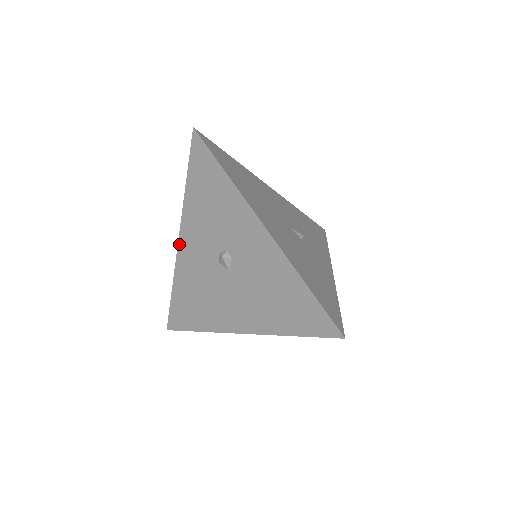
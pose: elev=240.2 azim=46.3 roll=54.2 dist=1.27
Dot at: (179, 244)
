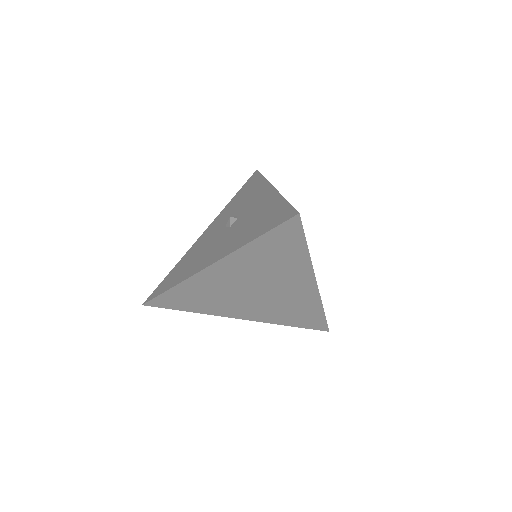
Dot at: (202, 234)
